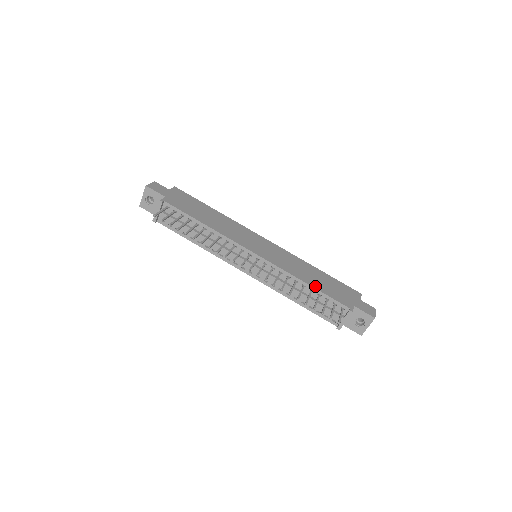
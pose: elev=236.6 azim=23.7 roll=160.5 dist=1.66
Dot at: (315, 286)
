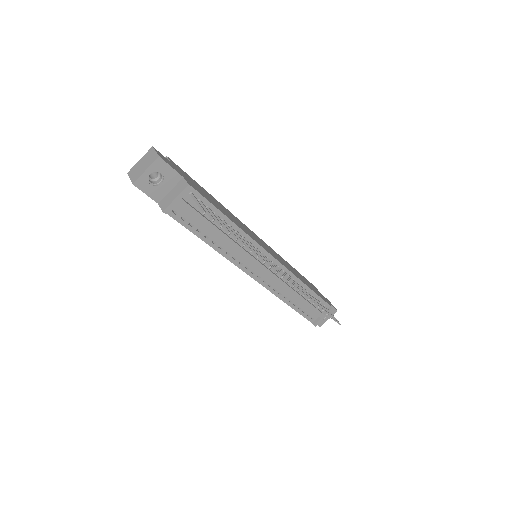
Dot at: occluded
